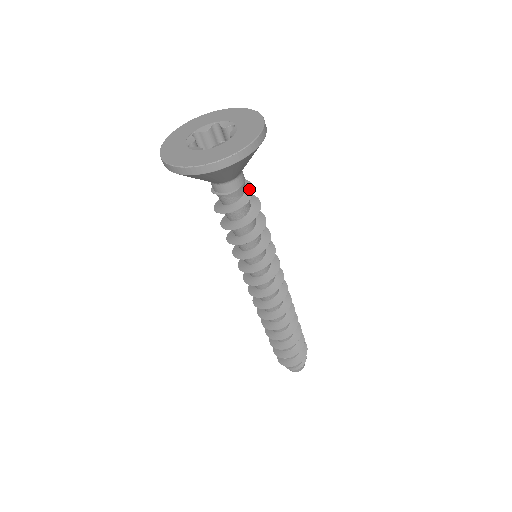
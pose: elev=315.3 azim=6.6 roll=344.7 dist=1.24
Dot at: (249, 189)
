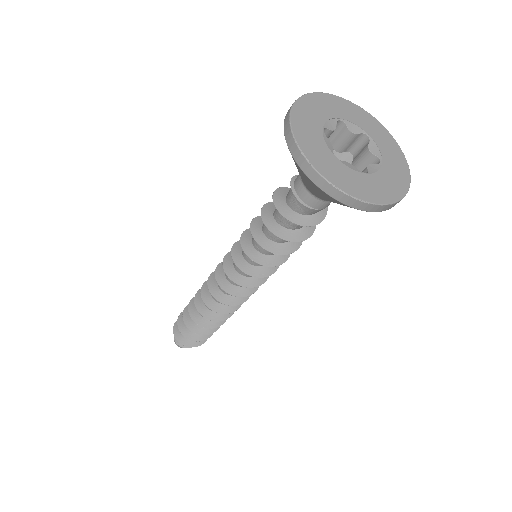
Dot at: (320, 215)
